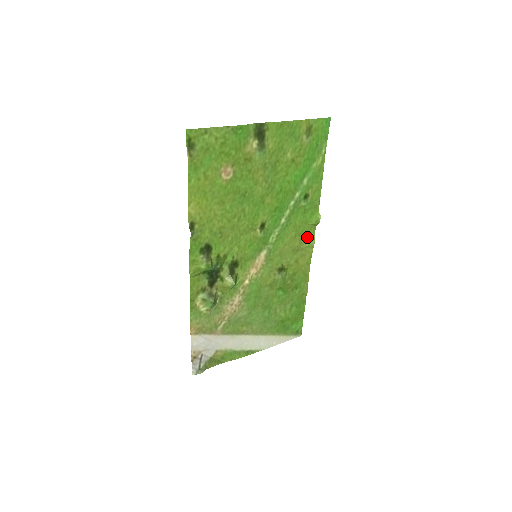
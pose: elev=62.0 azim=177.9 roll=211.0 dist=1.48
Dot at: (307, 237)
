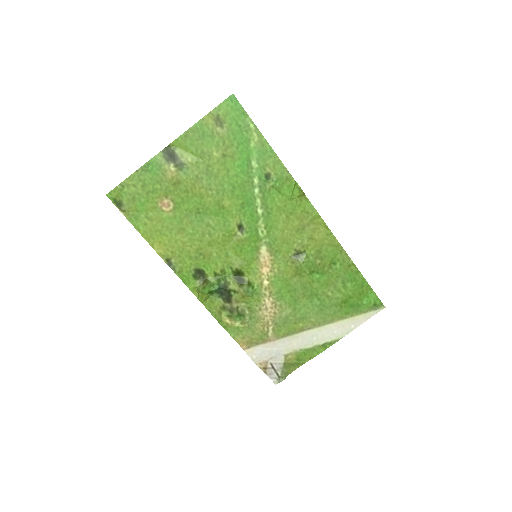
Dot at: (304, 211)
